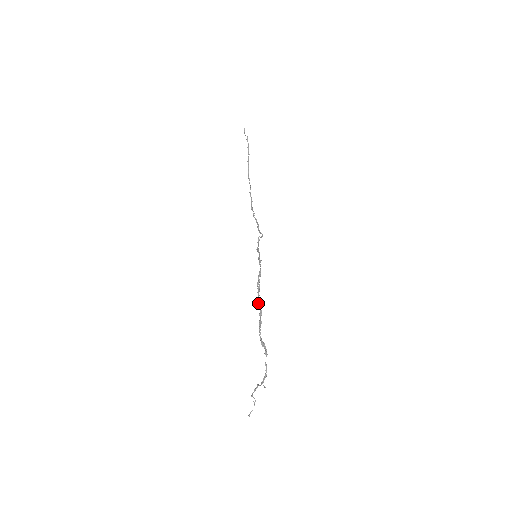
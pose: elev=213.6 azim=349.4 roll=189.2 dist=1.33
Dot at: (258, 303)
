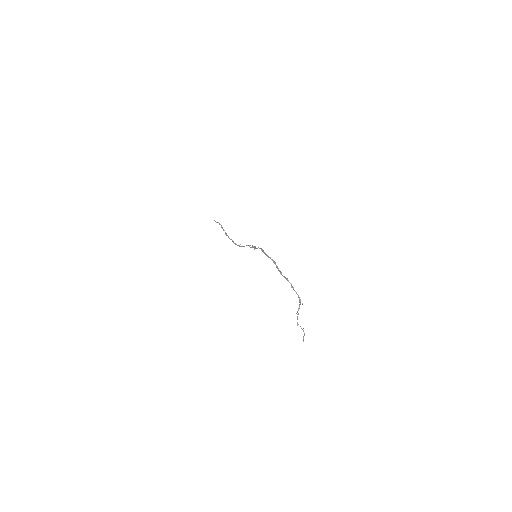
Dot at: occluded
